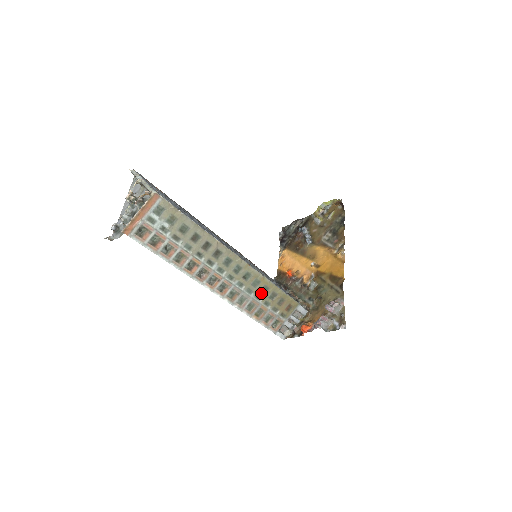
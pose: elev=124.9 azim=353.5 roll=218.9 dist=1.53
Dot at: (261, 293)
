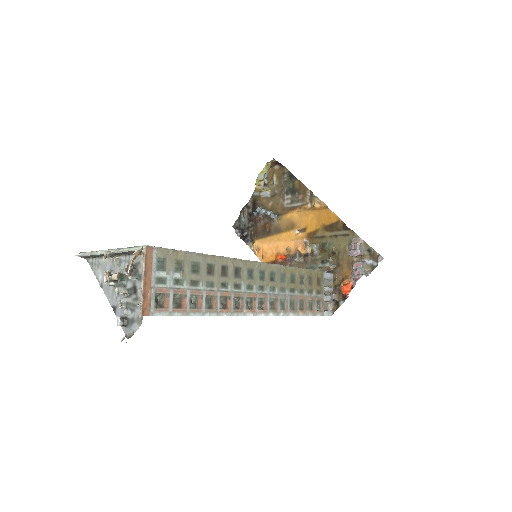
Dot at: (292, 284)
